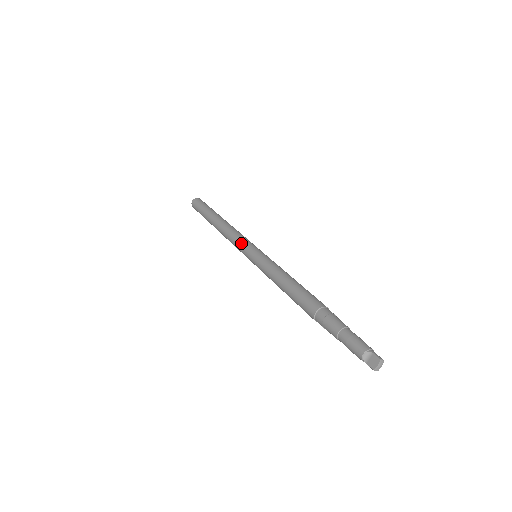
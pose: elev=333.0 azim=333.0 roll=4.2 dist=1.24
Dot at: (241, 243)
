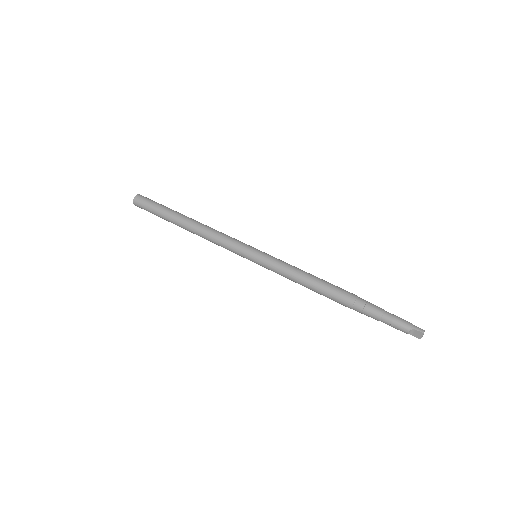
Dot at: (234, 250)
